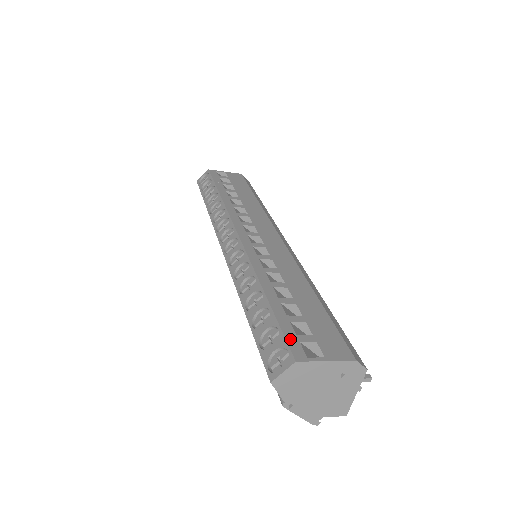
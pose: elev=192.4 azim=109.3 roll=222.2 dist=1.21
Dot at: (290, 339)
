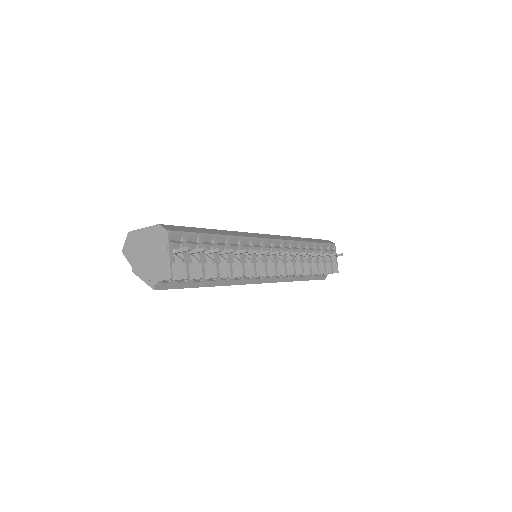
Dot at: occluded
